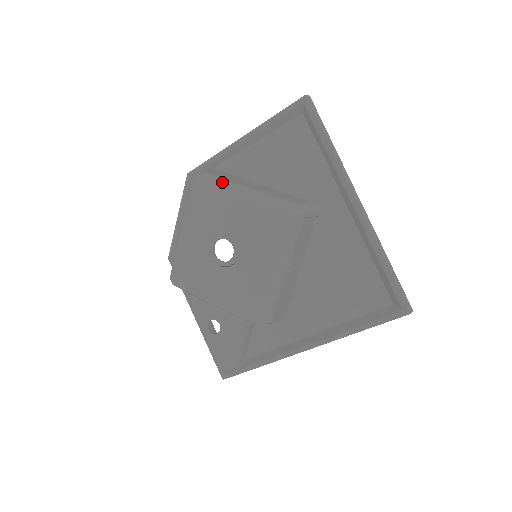
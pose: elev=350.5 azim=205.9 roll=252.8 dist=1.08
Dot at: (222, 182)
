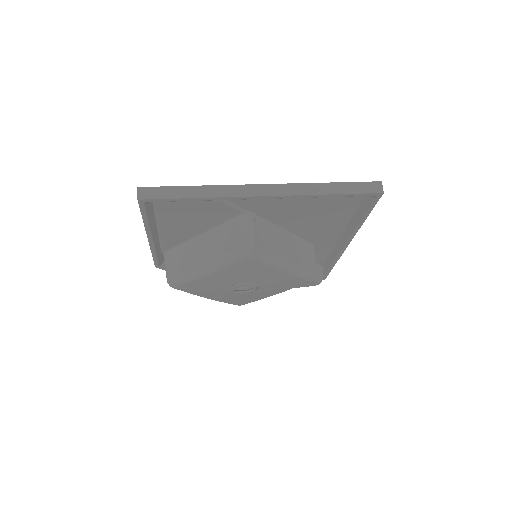
Dot at: (188, 278)
